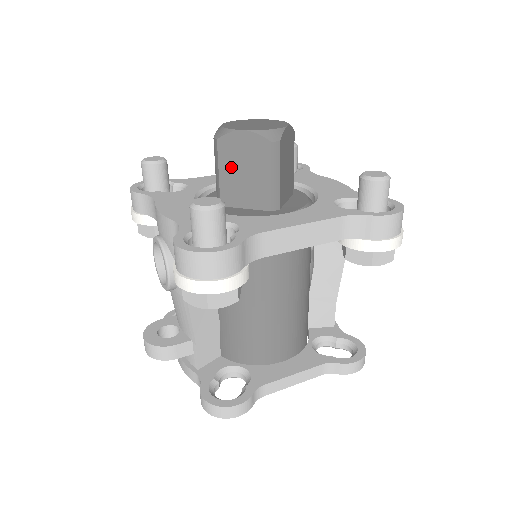
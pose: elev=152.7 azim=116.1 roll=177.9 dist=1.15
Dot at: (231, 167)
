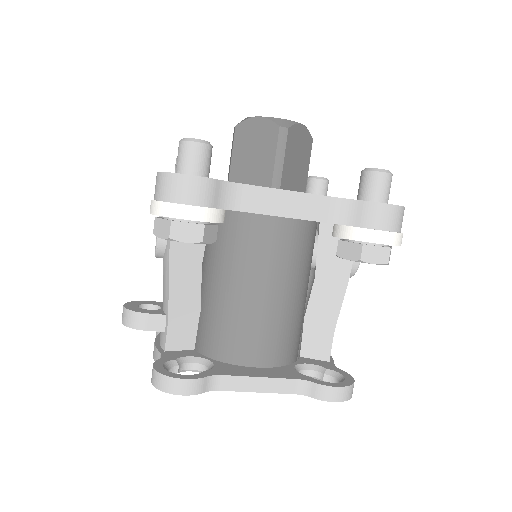
Dot at: (243, 151)
